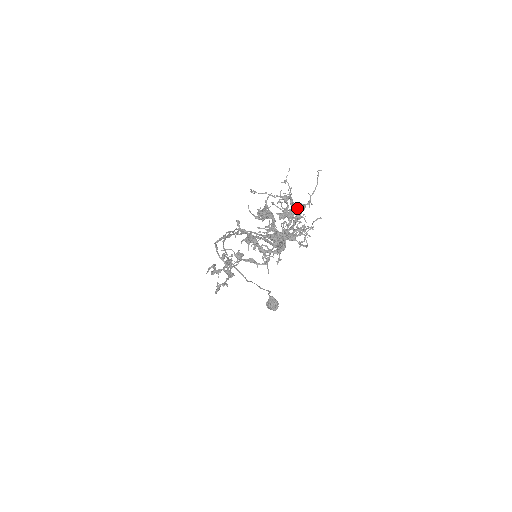
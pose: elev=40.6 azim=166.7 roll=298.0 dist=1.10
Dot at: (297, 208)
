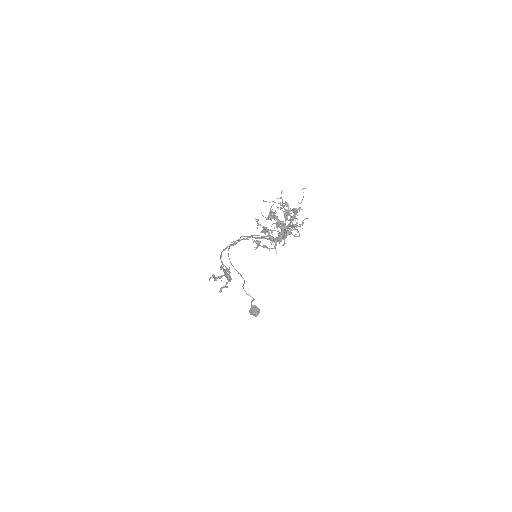
Dot at: (293, 211)
